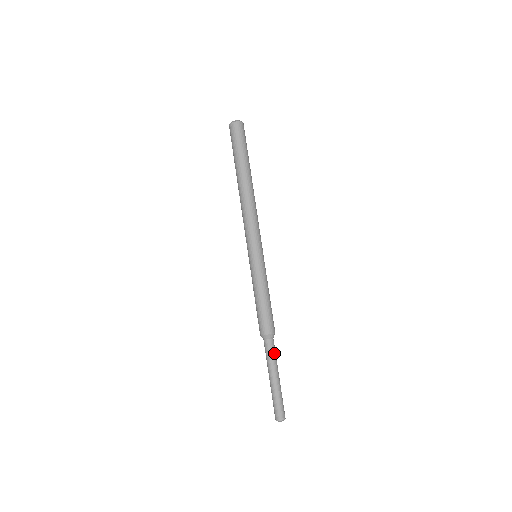
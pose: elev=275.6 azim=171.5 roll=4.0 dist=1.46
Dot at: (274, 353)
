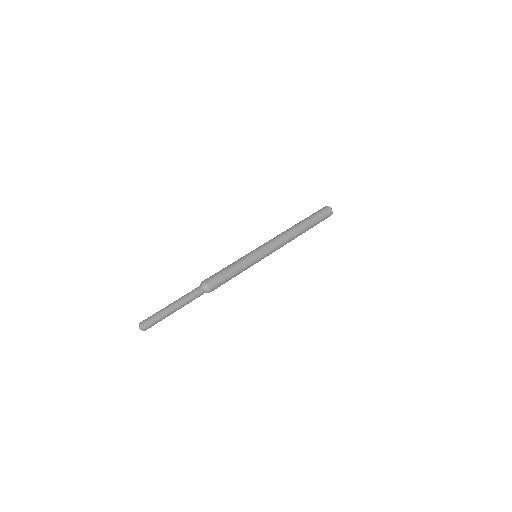
Dot at: (193, 295)
